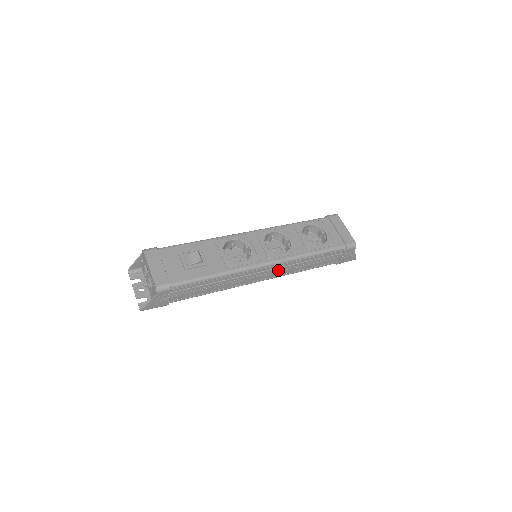
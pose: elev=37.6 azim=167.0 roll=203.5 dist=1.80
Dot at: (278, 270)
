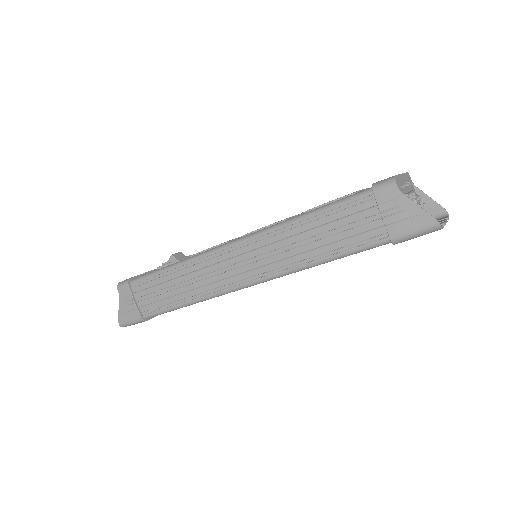
Dot at: (259, 256)
